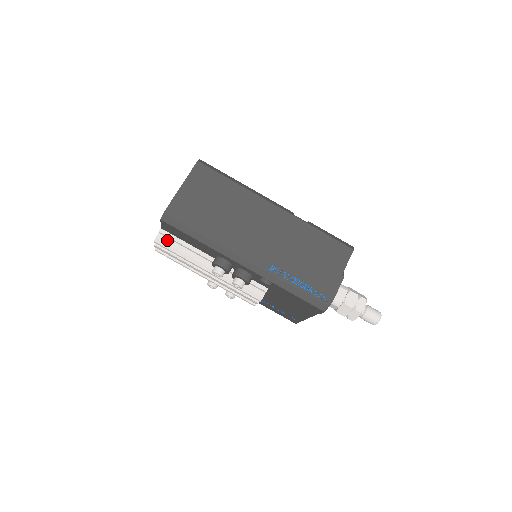
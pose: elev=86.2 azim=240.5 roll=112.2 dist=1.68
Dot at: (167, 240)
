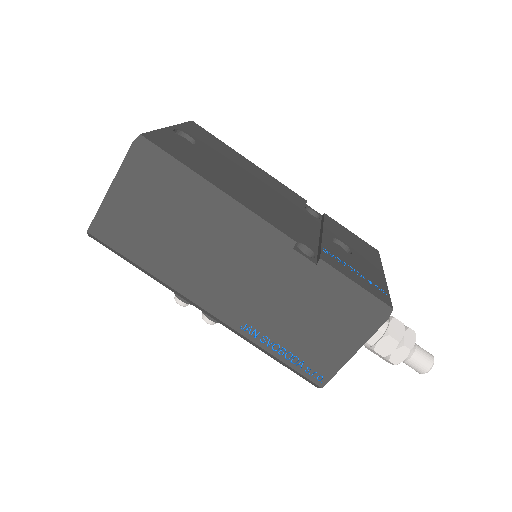
Dot at: occluded
